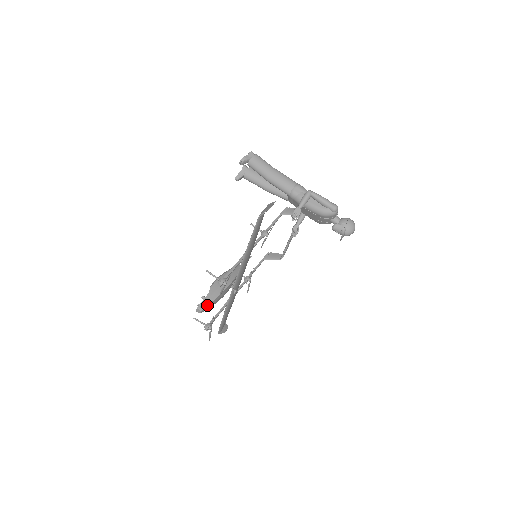
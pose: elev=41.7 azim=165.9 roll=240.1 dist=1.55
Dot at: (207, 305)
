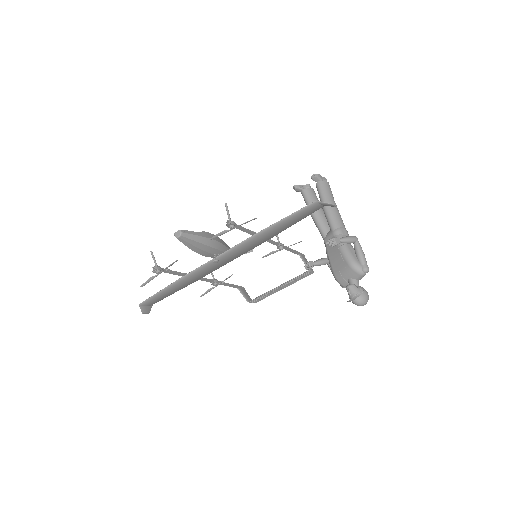
Dot at: (189, 238)
